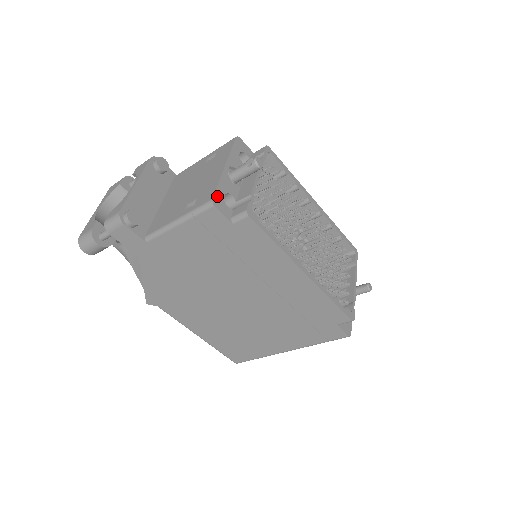
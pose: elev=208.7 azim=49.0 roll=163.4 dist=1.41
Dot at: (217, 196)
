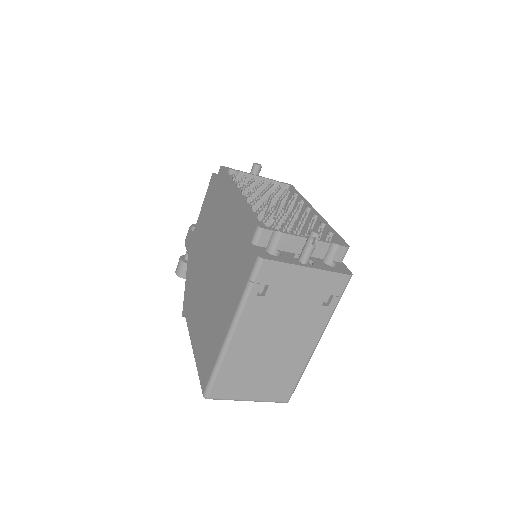
Dot at: occluded
